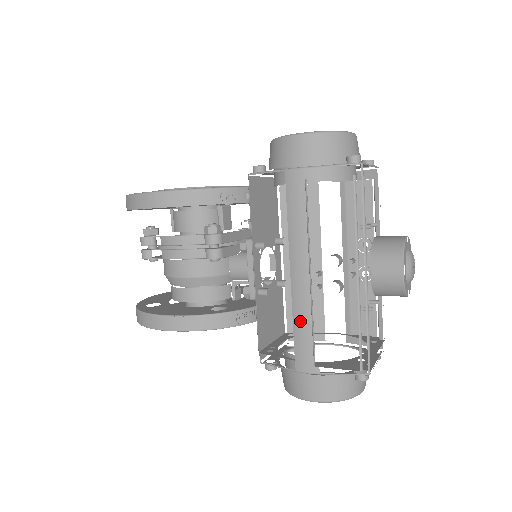
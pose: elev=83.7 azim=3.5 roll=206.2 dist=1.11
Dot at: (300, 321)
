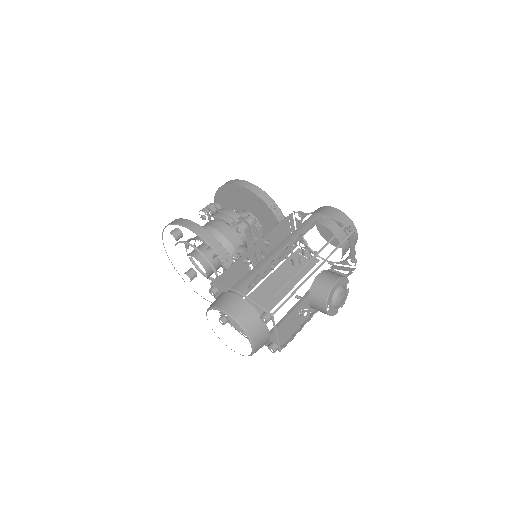
Dot at: (260, 267)
